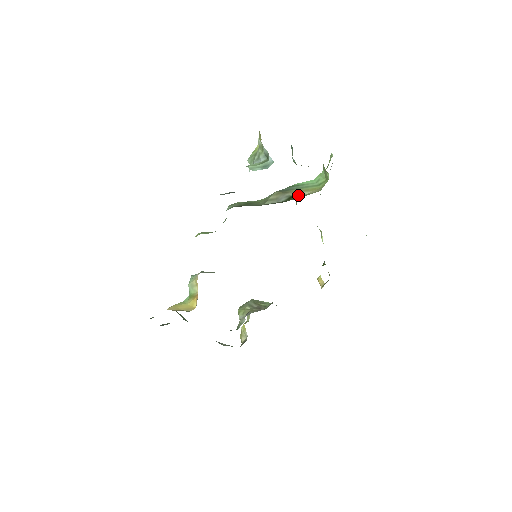
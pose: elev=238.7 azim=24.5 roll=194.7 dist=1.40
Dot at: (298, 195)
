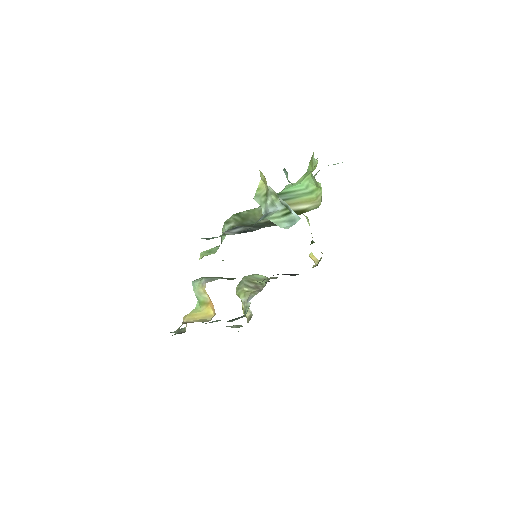
Dot at: (298, 210)
